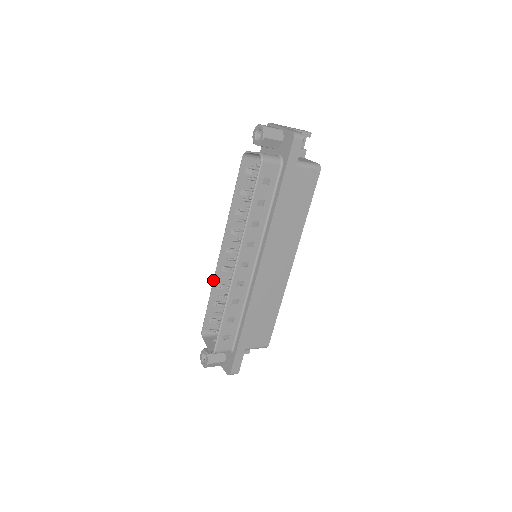
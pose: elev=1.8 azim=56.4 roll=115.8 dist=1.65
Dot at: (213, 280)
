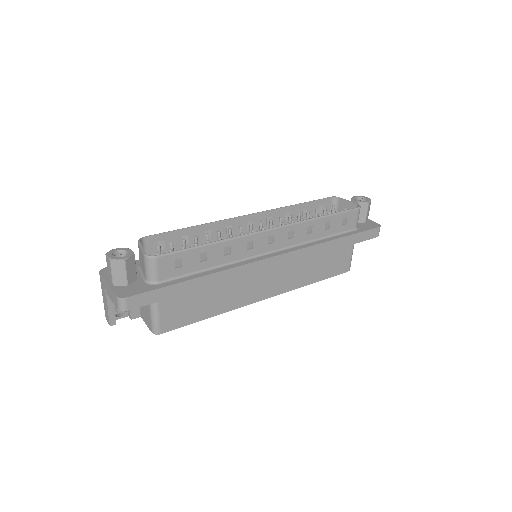
Dot at: (215, 221)
